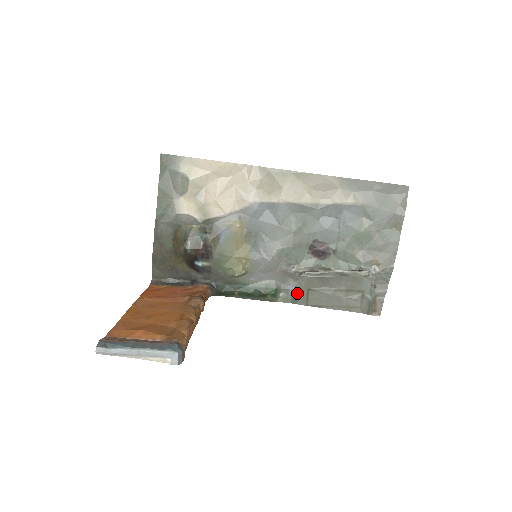
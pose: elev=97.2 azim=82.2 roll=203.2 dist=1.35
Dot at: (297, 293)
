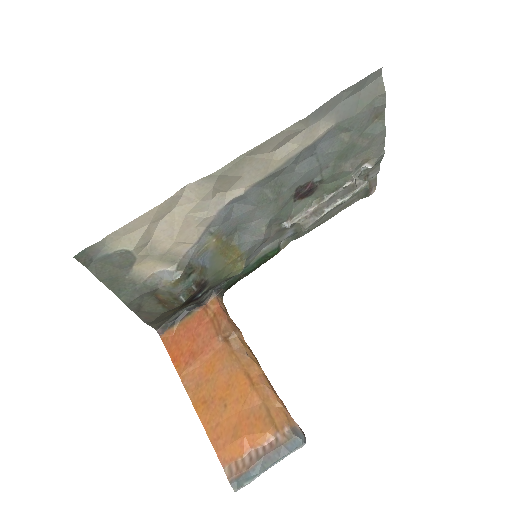
Dot at: (297, 233)
